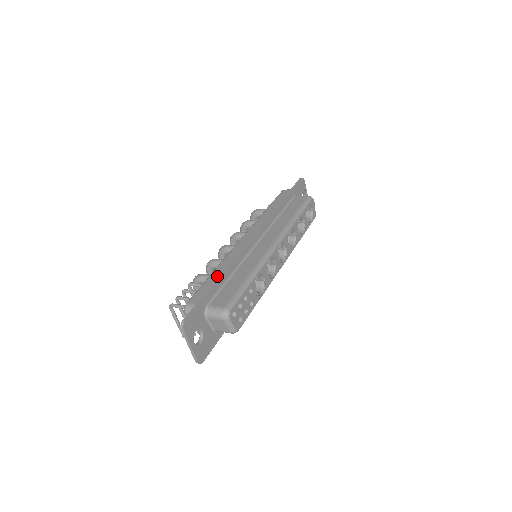
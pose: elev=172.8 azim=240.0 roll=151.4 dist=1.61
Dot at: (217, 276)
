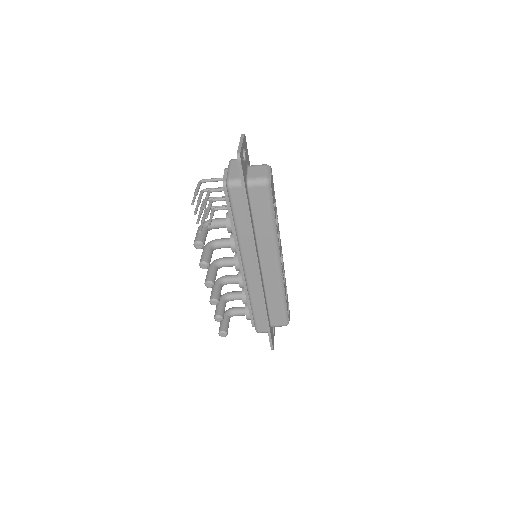
Dot at: occluded
